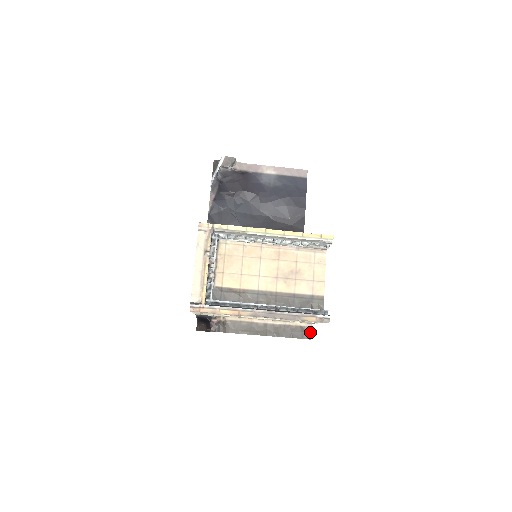
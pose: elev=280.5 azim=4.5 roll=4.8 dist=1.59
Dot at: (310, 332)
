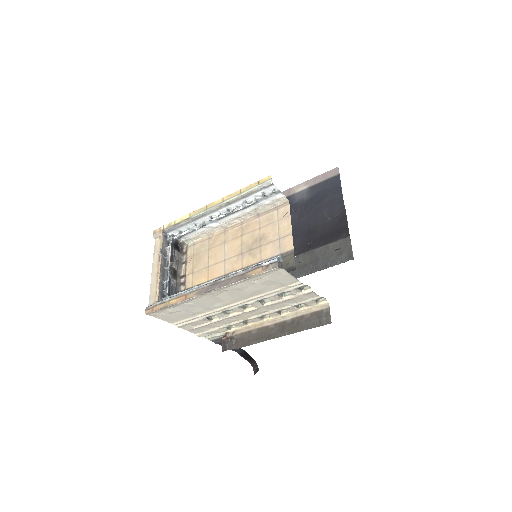
Dot at: (329, 314)
